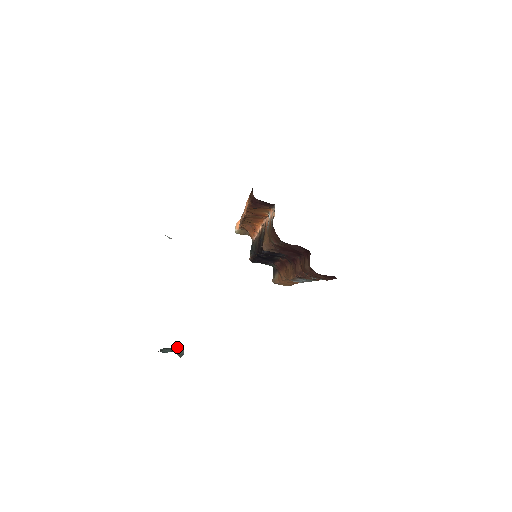
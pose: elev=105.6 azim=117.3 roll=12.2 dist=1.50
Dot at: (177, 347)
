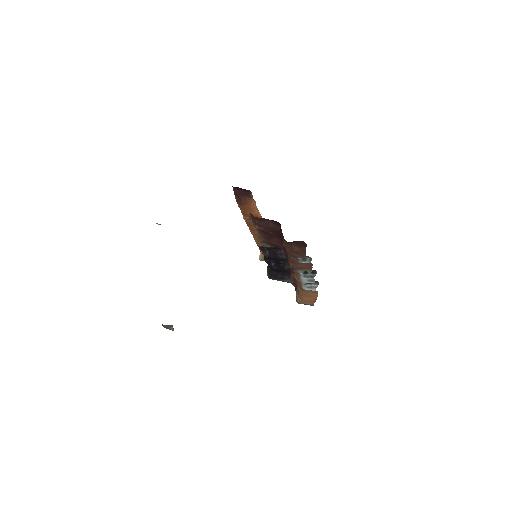
Dot at: (168, 325)
